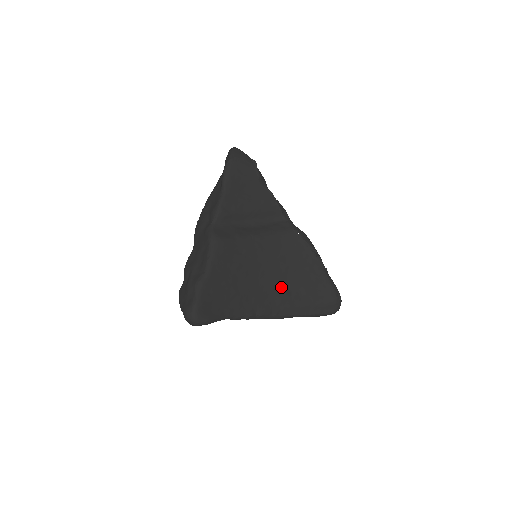
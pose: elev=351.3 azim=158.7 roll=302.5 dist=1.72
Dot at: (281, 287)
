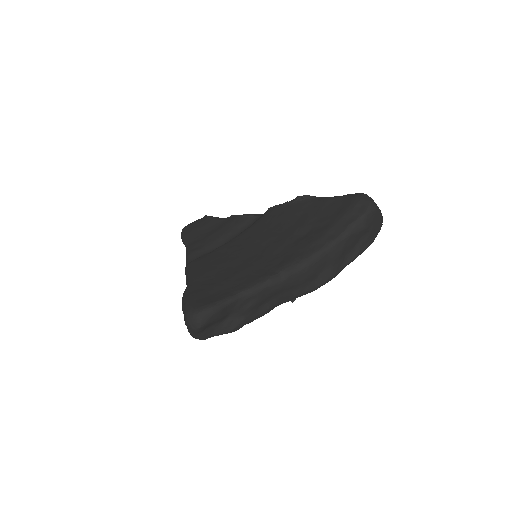
Dot at: (290, 241)
